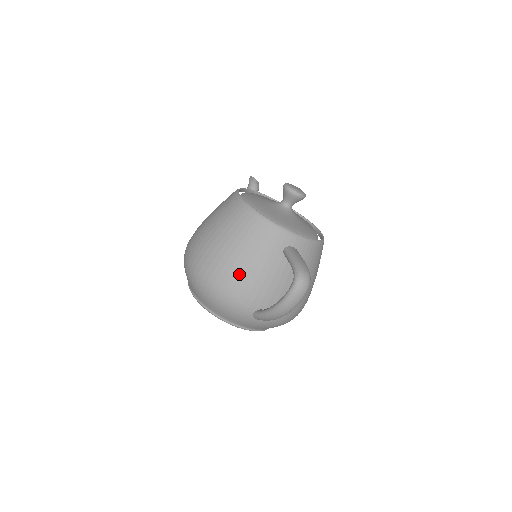
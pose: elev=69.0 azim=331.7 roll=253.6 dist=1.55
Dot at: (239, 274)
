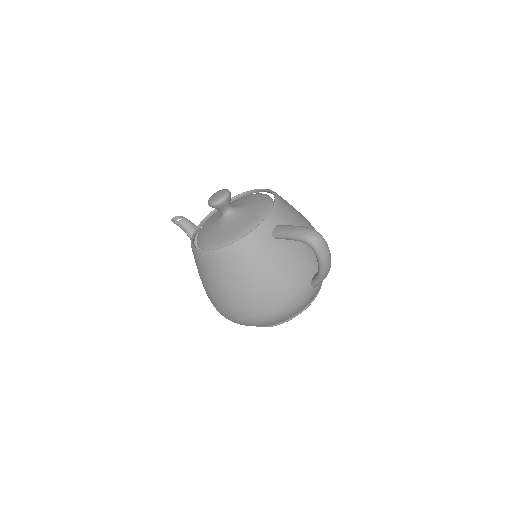
Dot at: (276, 286)
